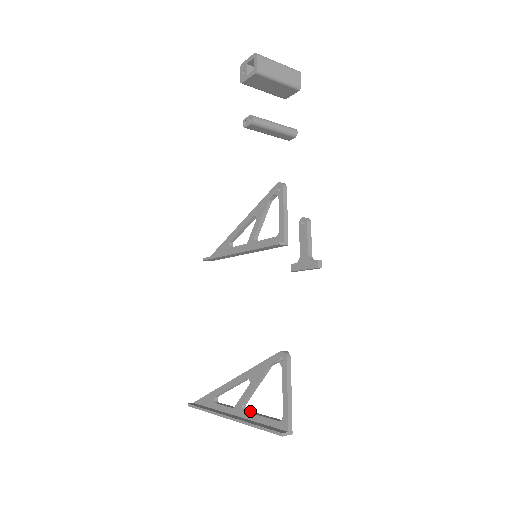
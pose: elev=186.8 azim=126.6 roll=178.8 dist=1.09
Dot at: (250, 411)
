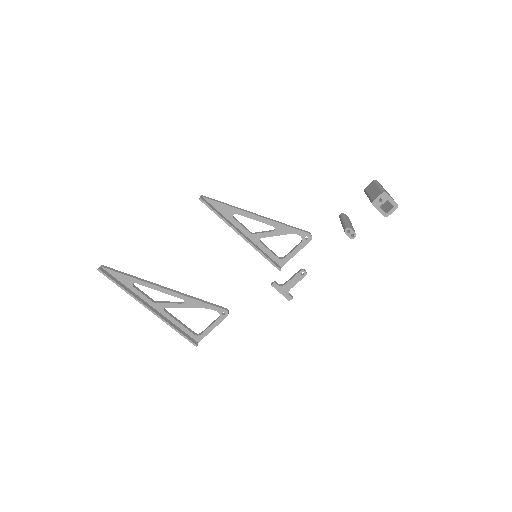
Dot at: (168, 312)
